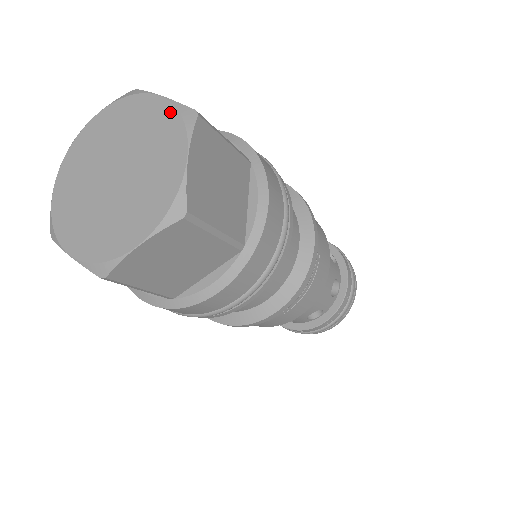
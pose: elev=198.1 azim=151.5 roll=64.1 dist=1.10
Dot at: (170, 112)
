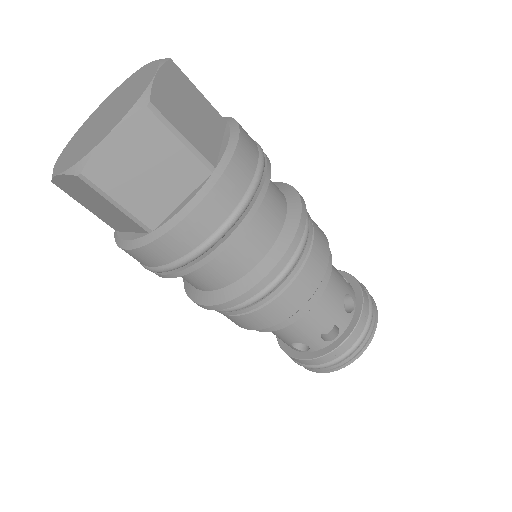
Dot at: (151, 65)
